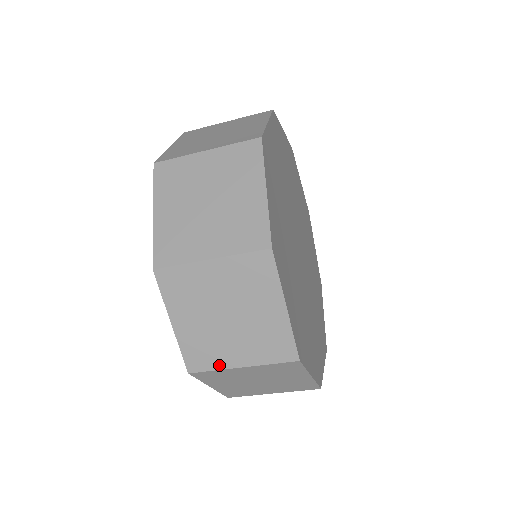
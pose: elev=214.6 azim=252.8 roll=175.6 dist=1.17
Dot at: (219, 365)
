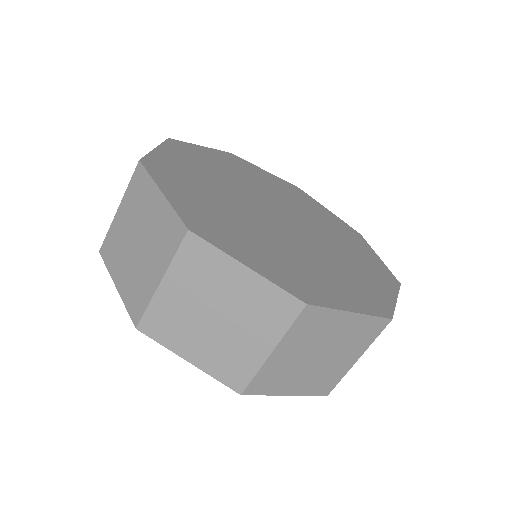
Dot at: (254, 367)
